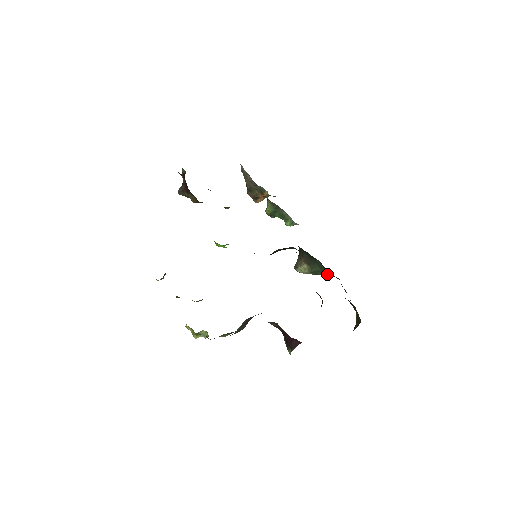
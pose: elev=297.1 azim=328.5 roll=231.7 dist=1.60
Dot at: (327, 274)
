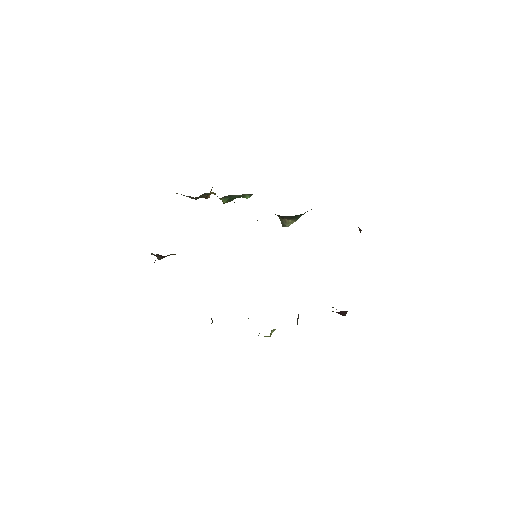
Dot at: occluded
